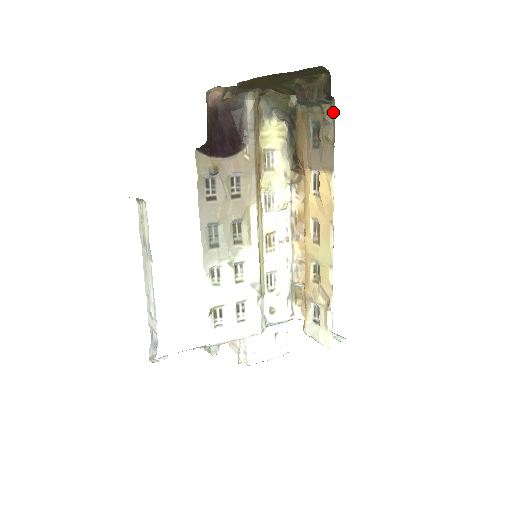
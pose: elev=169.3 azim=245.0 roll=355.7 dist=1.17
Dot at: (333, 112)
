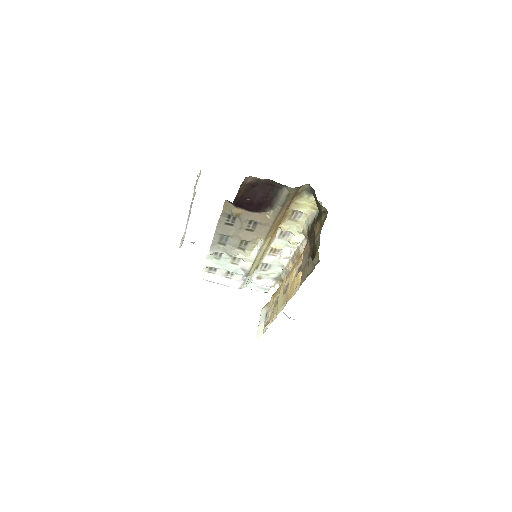
Dot at: (316, 264)
